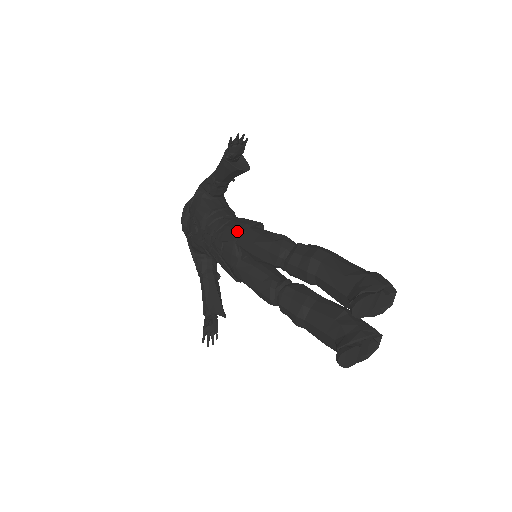
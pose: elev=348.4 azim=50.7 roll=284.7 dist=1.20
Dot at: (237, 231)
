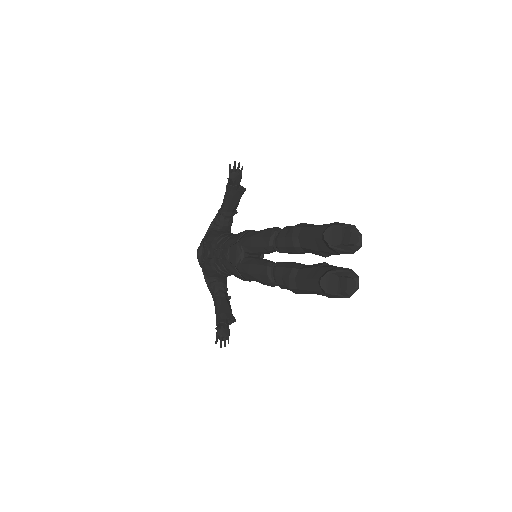
Dot at: (239, 235)
